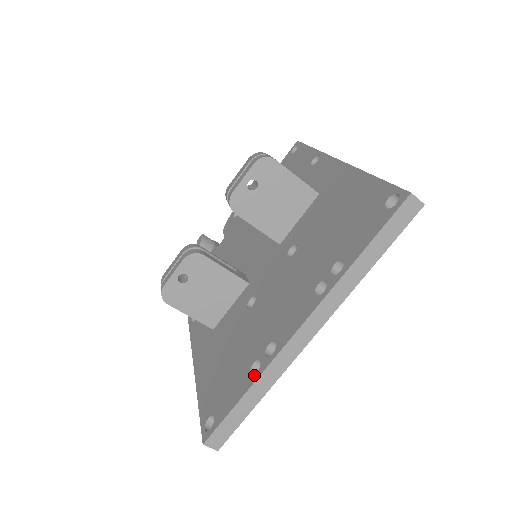
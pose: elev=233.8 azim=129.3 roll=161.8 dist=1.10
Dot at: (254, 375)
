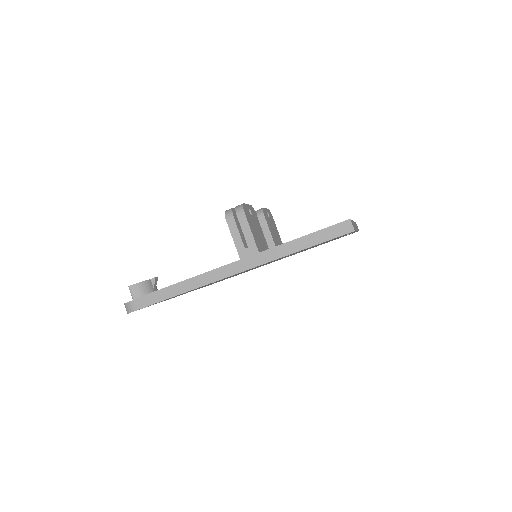
Dot at: occluded
